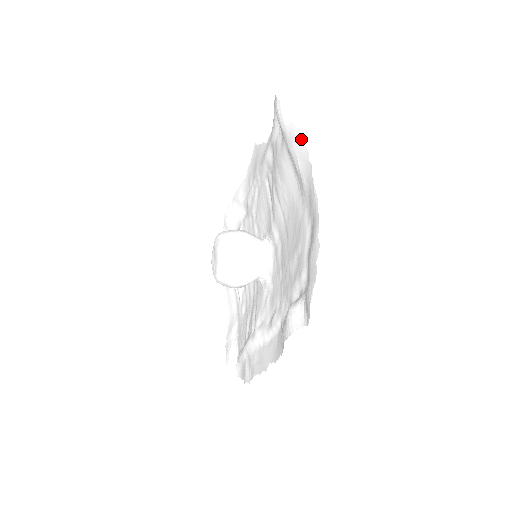
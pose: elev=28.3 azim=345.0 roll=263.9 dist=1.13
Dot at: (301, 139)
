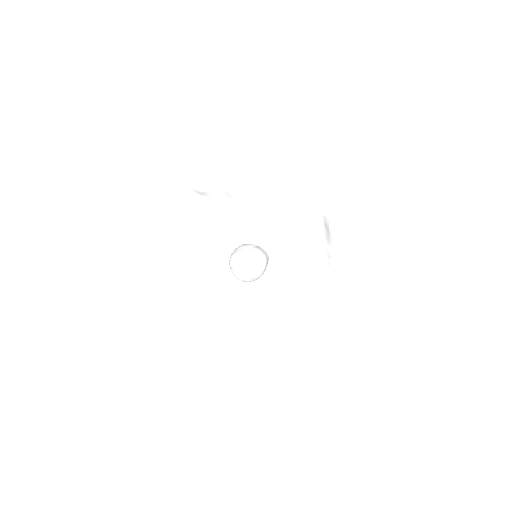
Dot at: occluded
